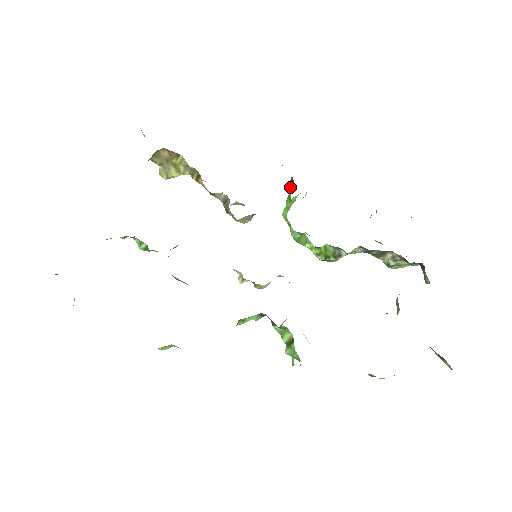
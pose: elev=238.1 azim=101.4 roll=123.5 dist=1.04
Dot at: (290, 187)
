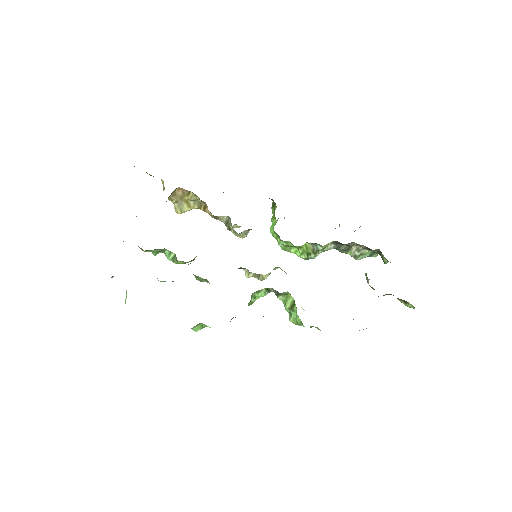
Dot at: (273, 209)
